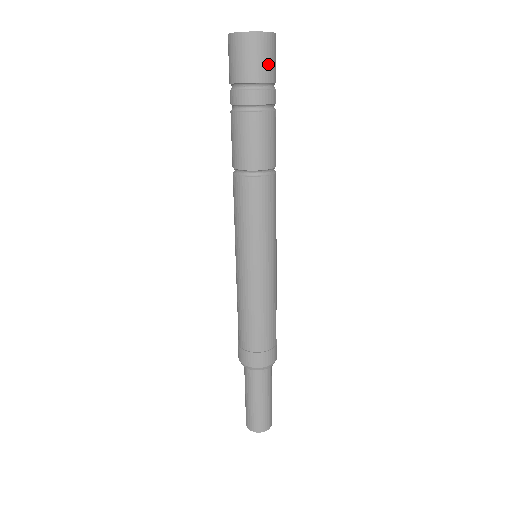
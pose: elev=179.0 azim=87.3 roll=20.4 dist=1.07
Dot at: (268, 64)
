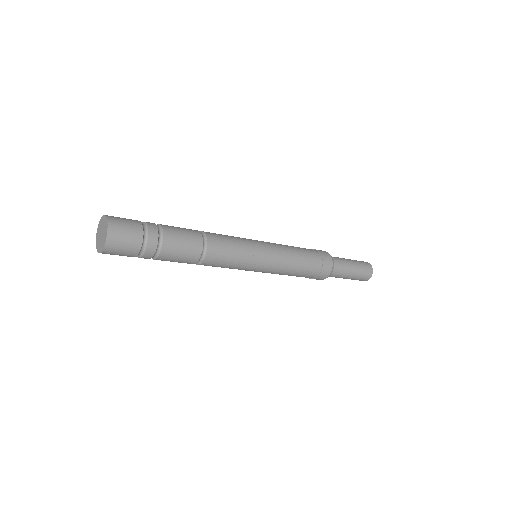
Dot at: (125, 253)
